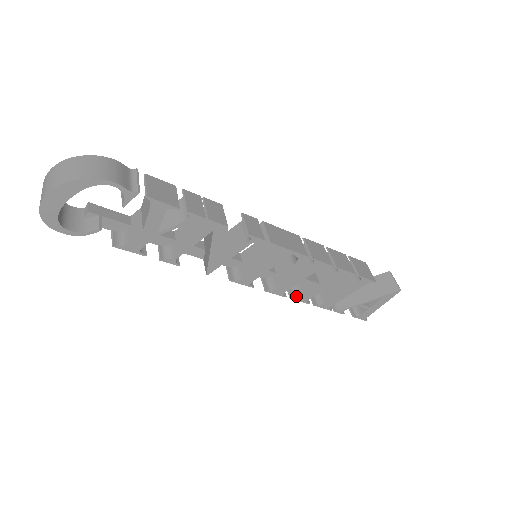
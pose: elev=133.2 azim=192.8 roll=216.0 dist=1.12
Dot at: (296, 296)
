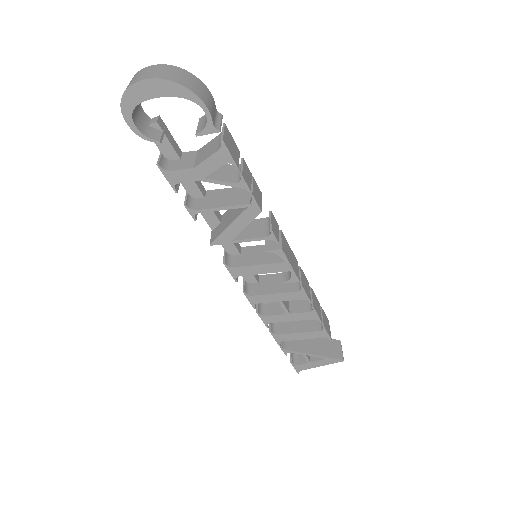
Dot at: (262, 313)
